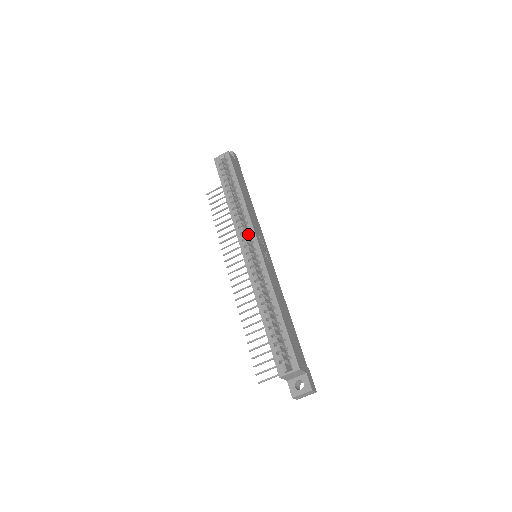
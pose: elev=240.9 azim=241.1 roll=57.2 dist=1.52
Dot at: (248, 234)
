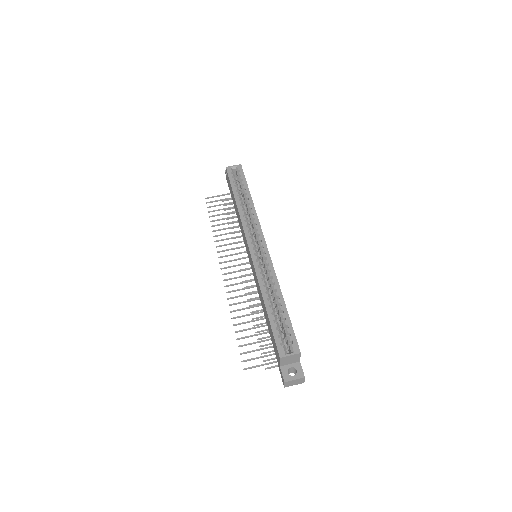
Dot at: (255, 234)
